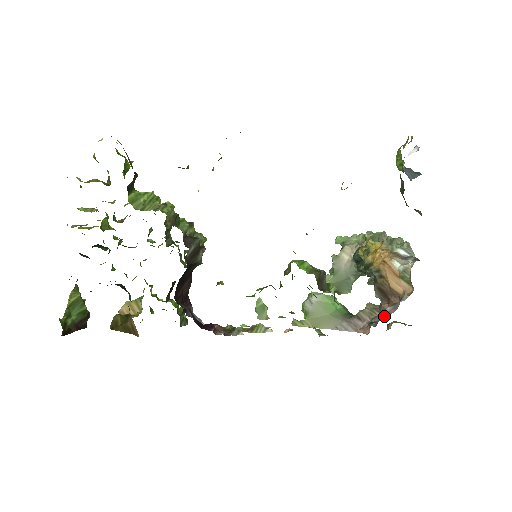
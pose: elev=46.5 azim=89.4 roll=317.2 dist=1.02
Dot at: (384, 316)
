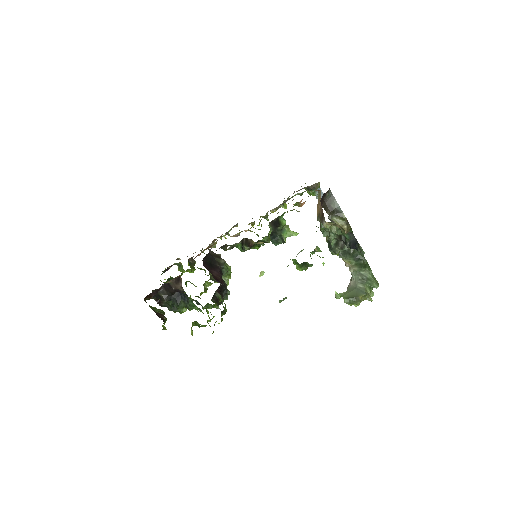
Dot at: occluded
